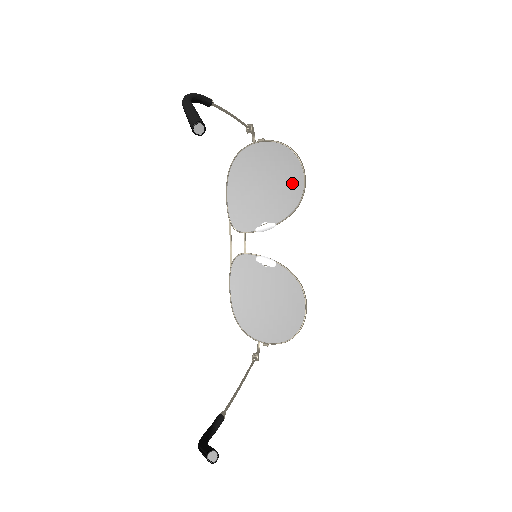
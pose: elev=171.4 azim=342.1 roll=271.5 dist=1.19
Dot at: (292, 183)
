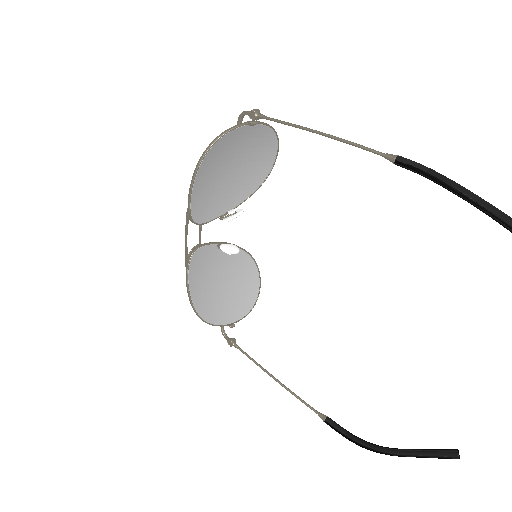
Dot at: (262, 164)
